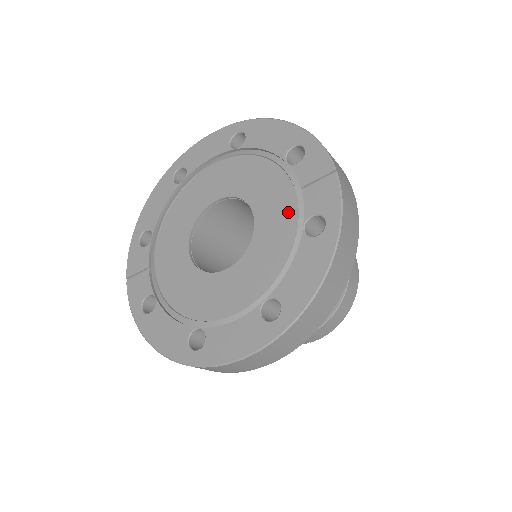
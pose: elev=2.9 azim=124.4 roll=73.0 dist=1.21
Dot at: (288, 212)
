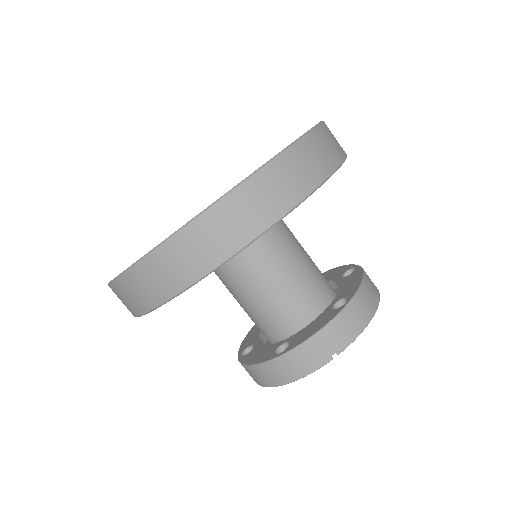
Dot at: occluded
